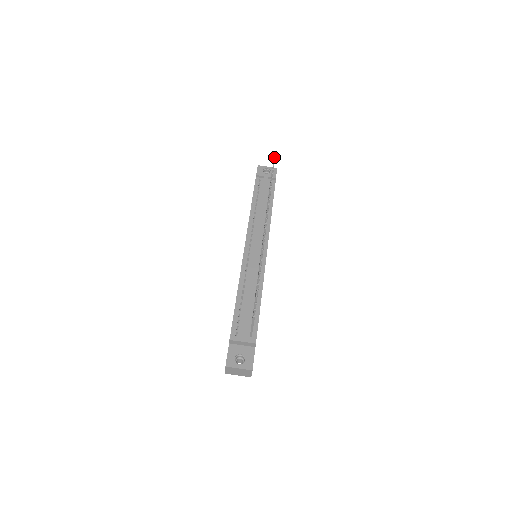
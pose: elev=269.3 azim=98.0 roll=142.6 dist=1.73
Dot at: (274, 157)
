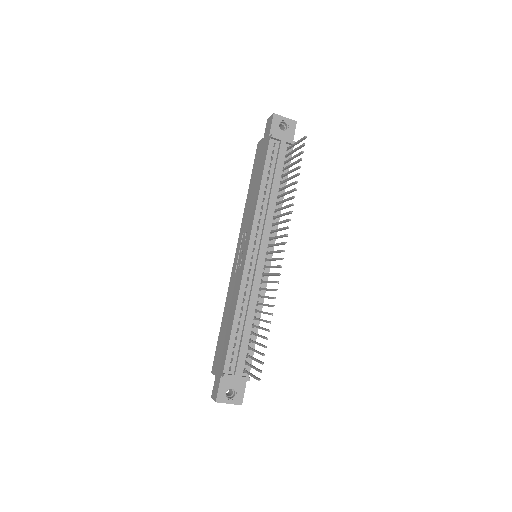
Dot at: (305, 137)
